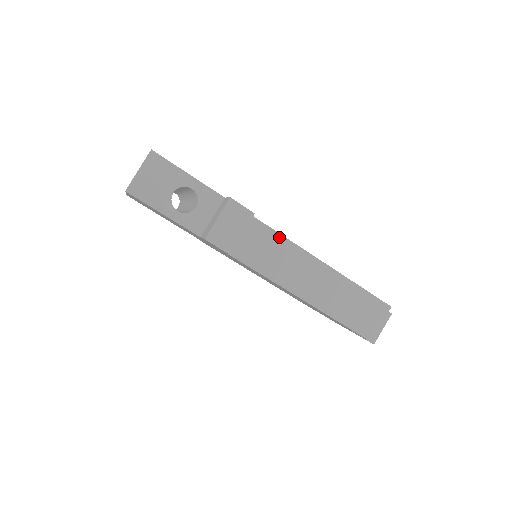
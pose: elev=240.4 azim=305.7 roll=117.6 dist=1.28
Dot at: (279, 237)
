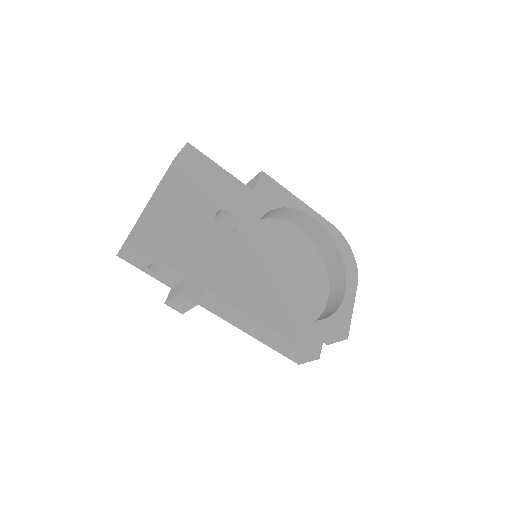
Dot at: (230, 305)
